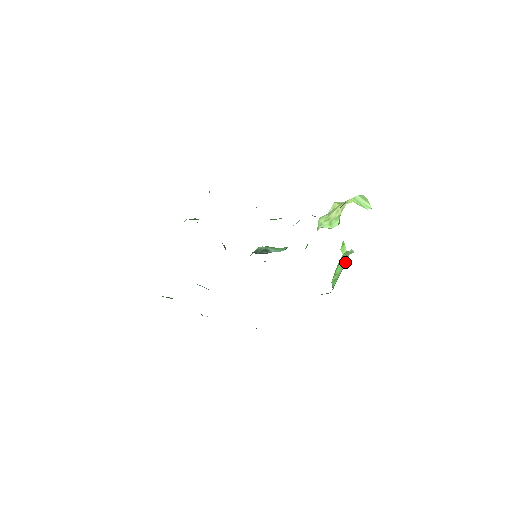
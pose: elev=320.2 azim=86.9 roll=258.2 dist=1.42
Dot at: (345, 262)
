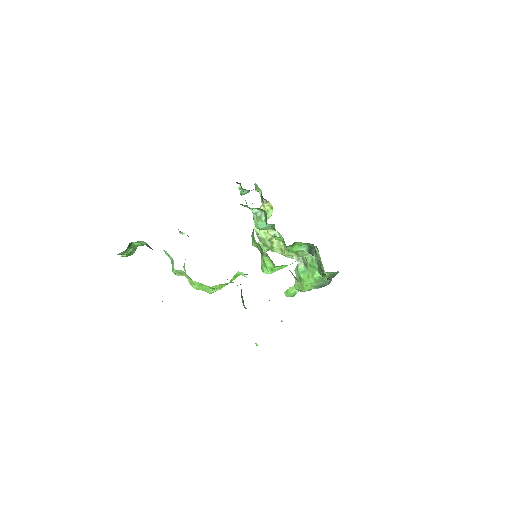
Dot at: (302, 270)
